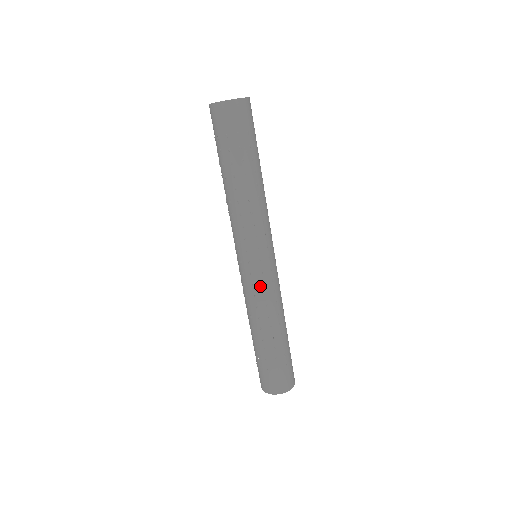
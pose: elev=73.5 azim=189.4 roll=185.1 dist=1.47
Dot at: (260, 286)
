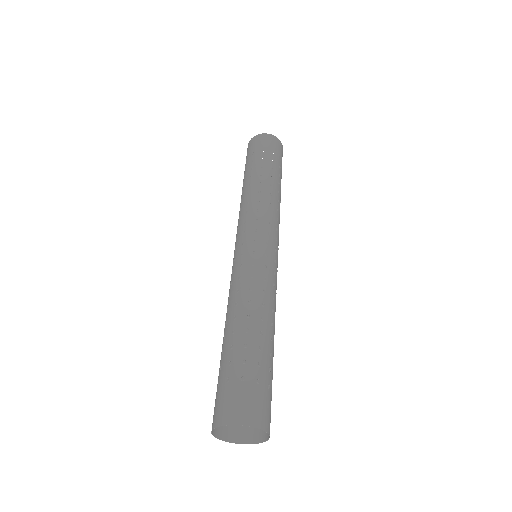
Dot at: (248, 266)
